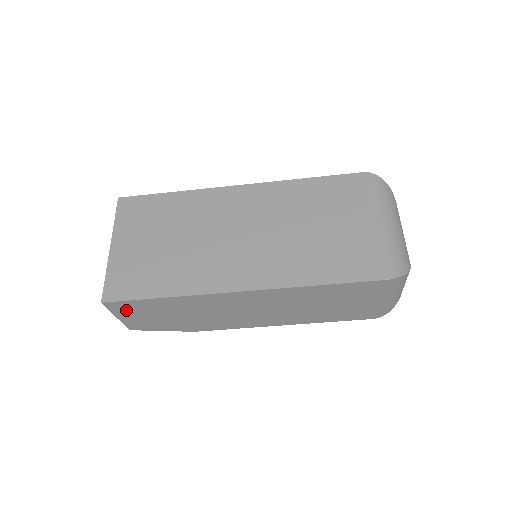
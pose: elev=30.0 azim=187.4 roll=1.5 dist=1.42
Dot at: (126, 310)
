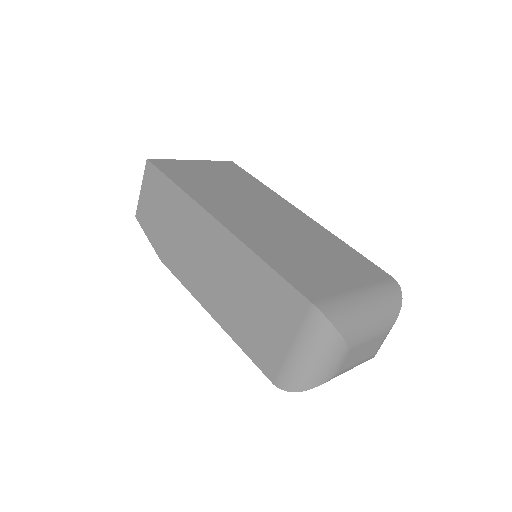
Dot at: (151, 183)
